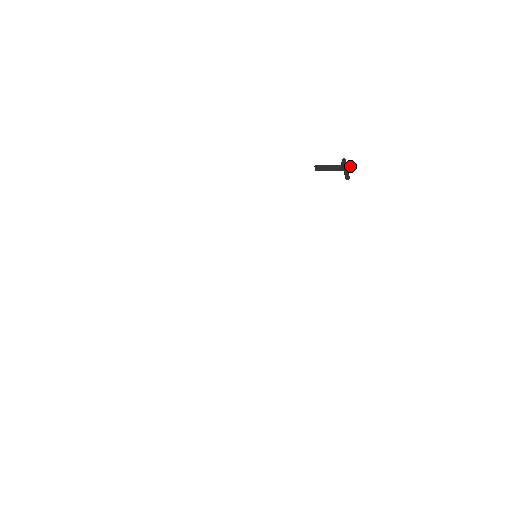
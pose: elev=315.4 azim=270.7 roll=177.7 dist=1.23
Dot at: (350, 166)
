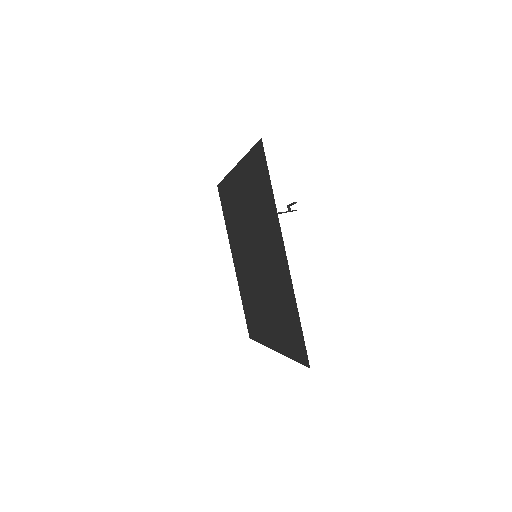
Dot at: occluded
